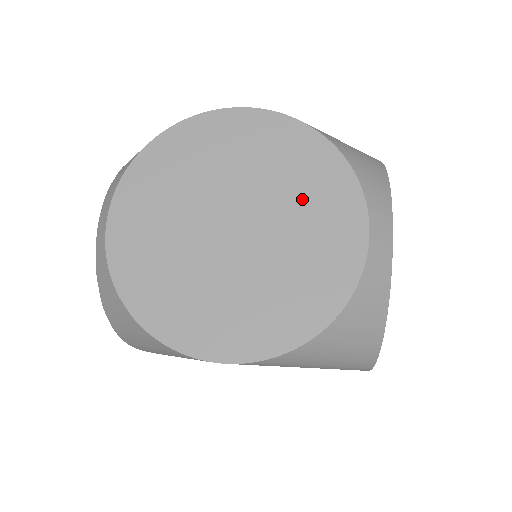
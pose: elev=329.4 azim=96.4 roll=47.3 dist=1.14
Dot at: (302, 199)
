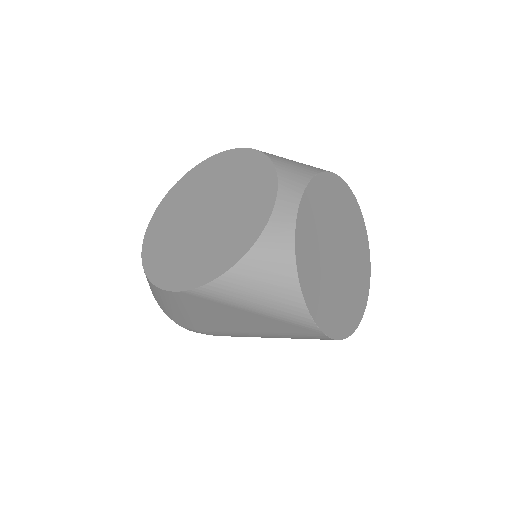
Dot at: (243, 191)
